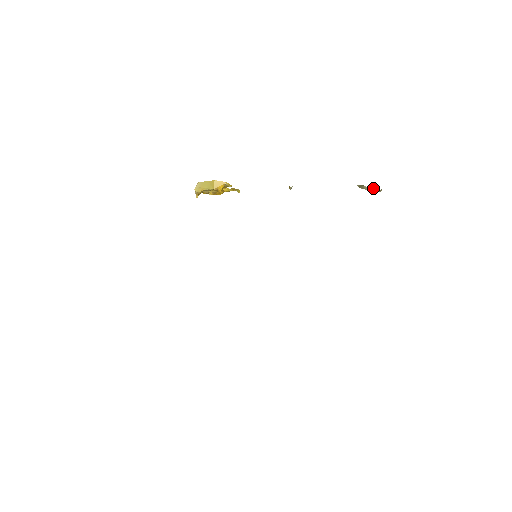
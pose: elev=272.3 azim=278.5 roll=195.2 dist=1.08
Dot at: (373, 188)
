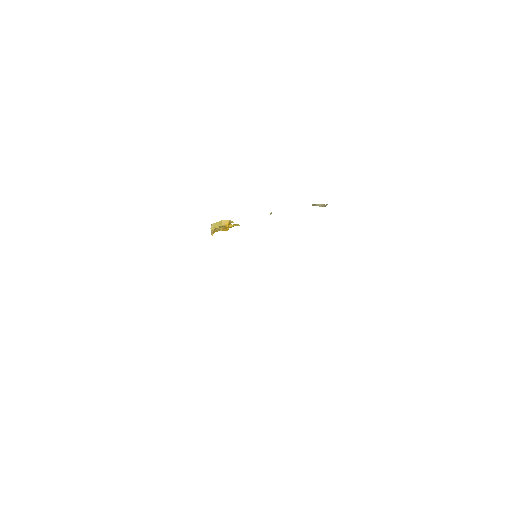
Dot at: (322, 204)
